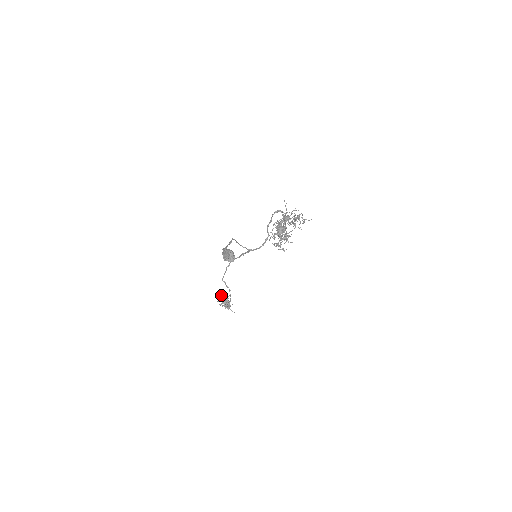
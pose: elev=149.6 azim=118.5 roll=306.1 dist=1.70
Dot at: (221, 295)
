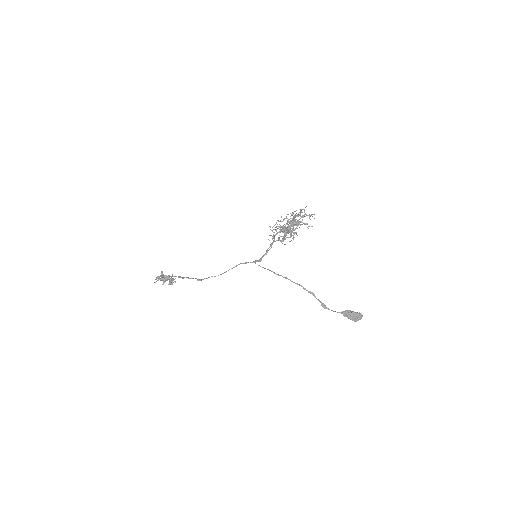
Dot at: (159, 278)
